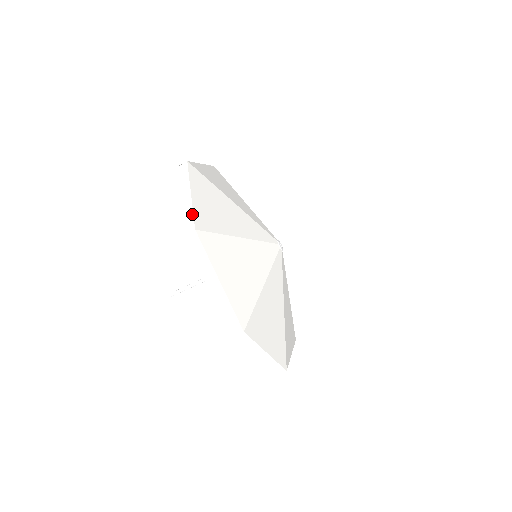
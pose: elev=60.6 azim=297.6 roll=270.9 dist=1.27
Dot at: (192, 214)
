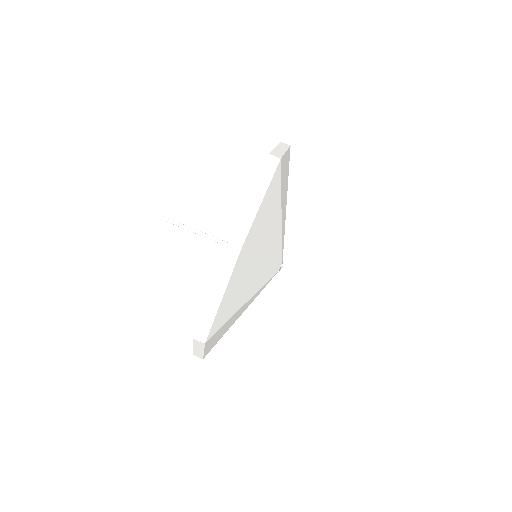
Dot at: (248, 229)
